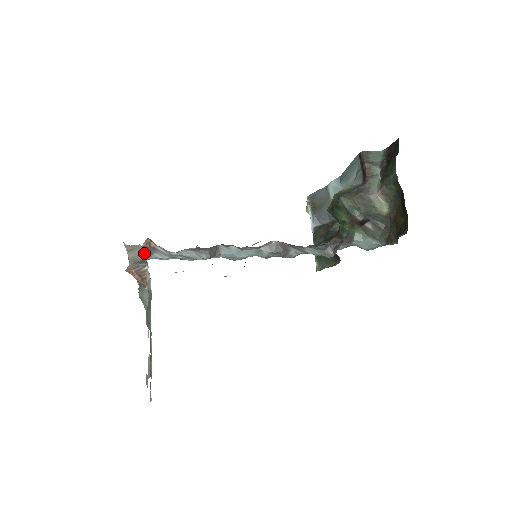
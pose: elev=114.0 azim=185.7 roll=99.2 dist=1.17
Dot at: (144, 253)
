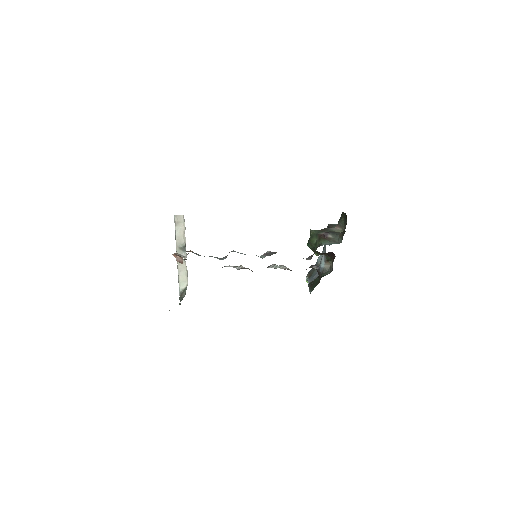
Dot at: (184, 230)
